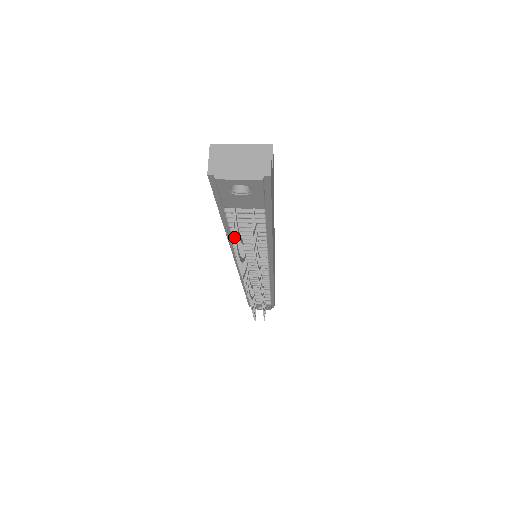
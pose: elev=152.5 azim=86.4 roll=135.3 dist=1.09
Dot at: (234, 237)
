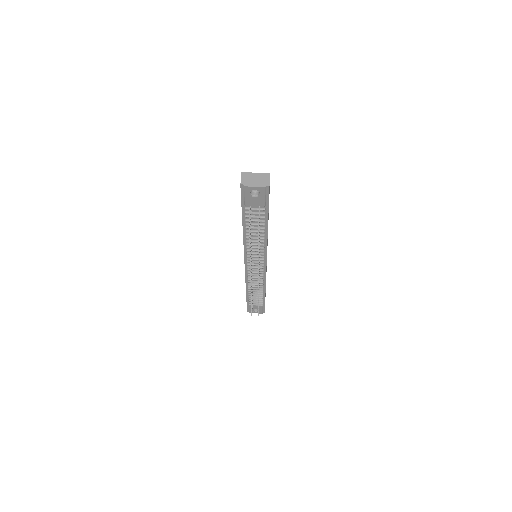
Dot at: occluded
